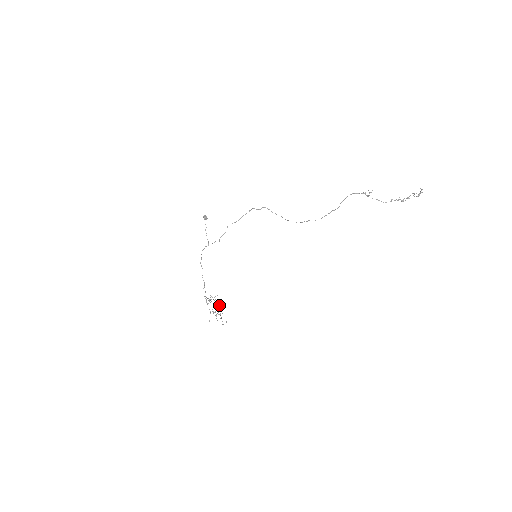
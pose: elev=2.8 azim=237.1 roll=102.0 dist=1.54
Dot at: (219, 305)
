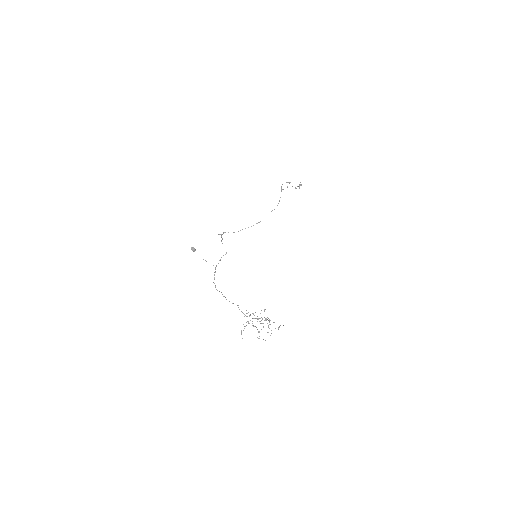
Dot at: (257, 321)
